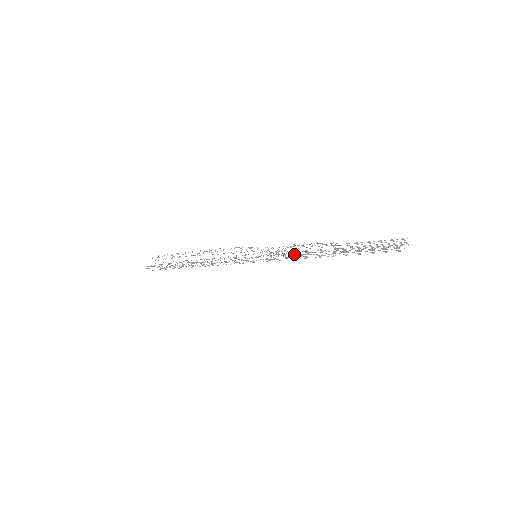
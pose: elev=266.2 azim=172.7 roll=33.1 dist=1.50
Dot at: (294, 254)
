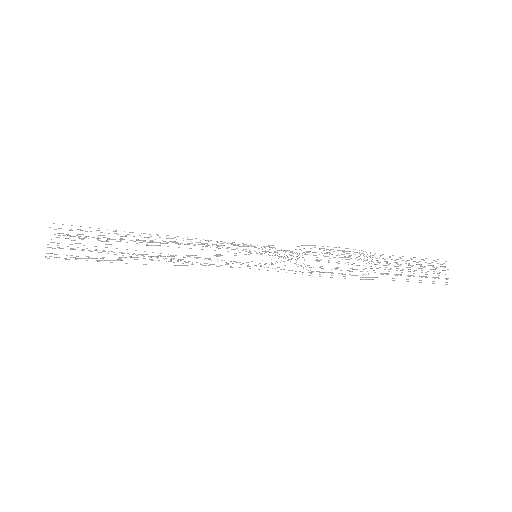
Dot at: occluded
